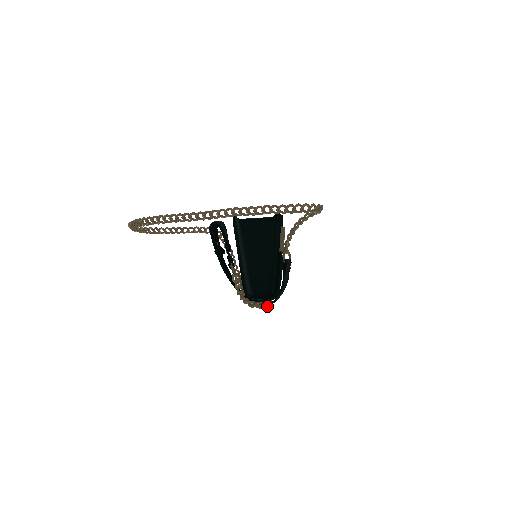
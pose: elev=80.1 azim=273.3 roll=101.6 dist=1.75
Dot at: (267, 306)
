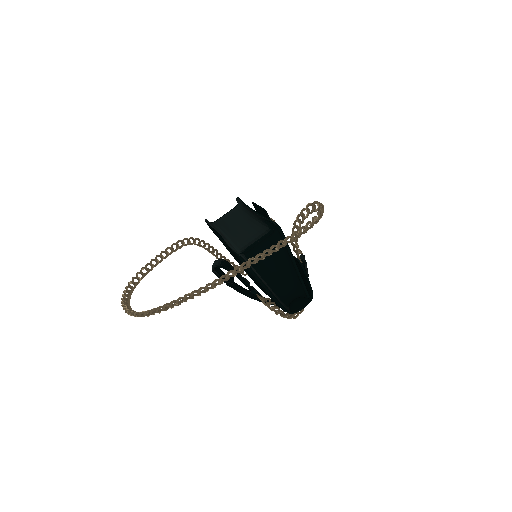
Dot at: occluded
